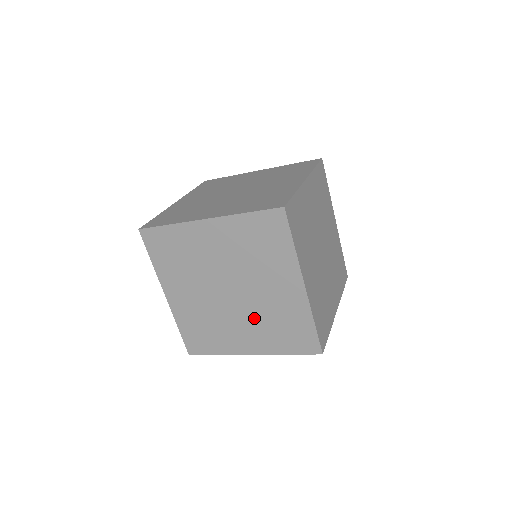
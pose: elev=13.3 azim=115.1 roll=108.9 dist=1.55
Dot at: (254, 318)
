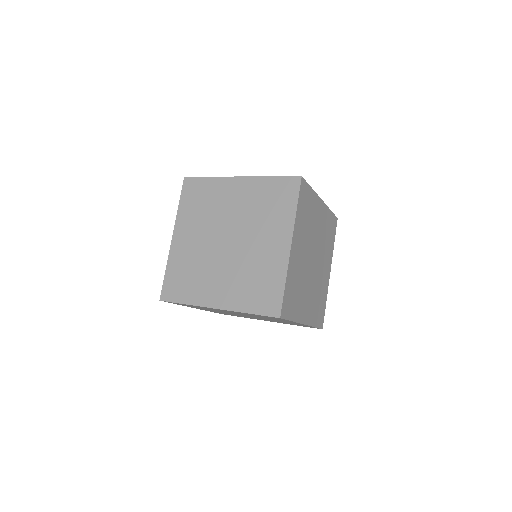
Dot at: occluded
